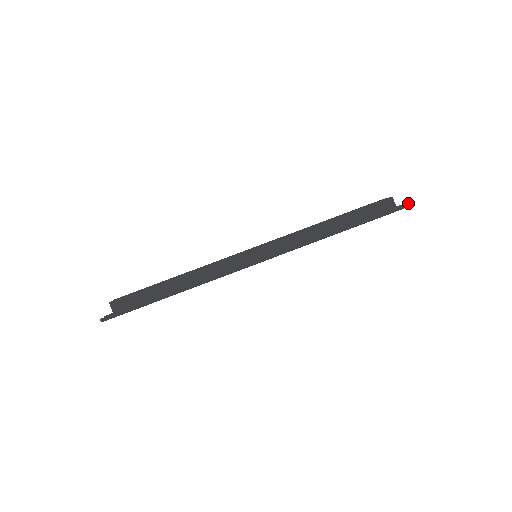
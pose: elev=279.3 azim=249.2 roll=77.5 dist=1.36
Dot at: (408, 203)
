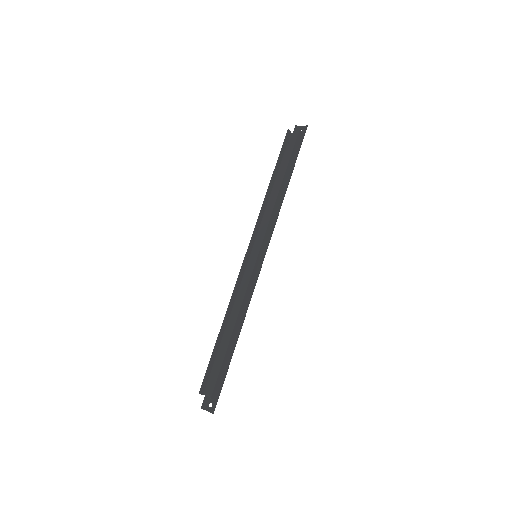
Dot at: (307, 125)
